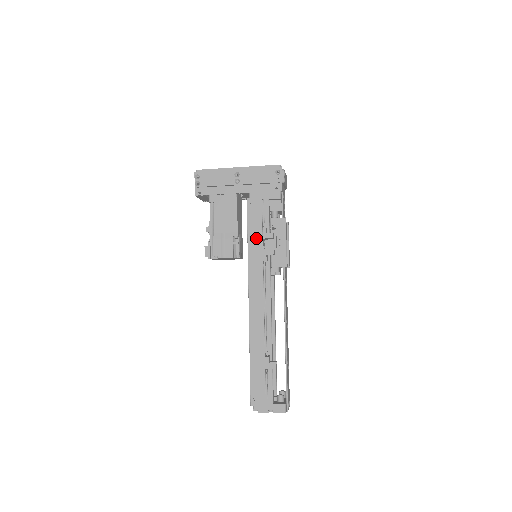
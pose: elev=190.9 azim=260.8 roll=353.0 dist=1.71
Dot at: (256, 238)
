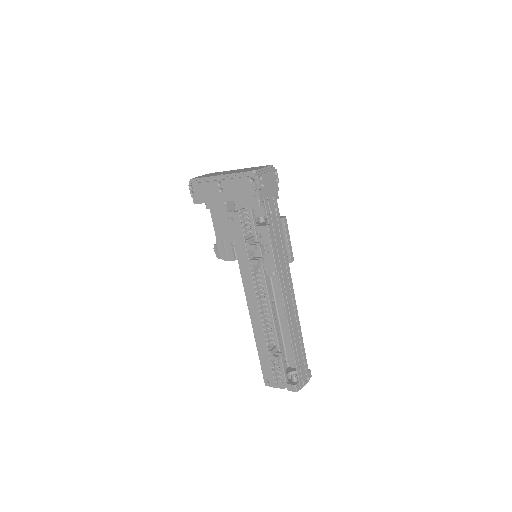
Dot at: (242, 250)
